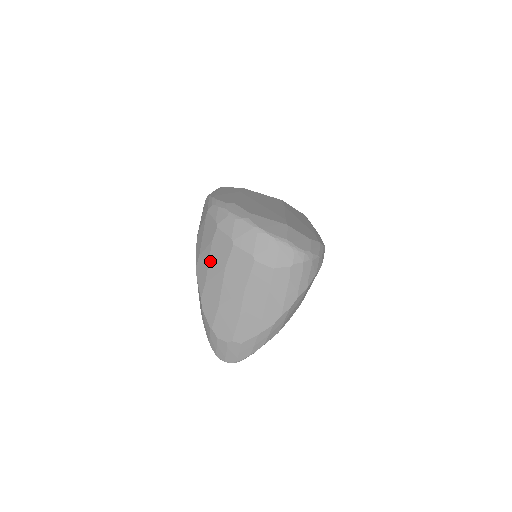
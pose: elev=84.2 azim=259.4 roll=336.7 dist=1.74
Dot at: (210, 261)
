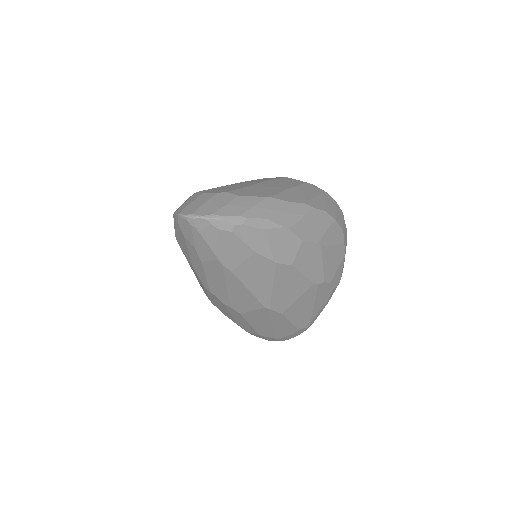
Dot at: occluded
